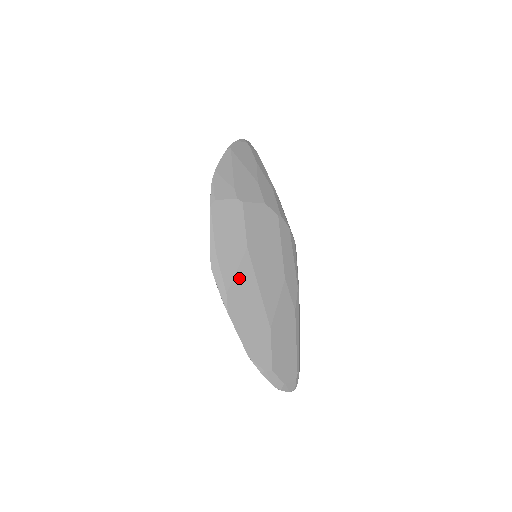
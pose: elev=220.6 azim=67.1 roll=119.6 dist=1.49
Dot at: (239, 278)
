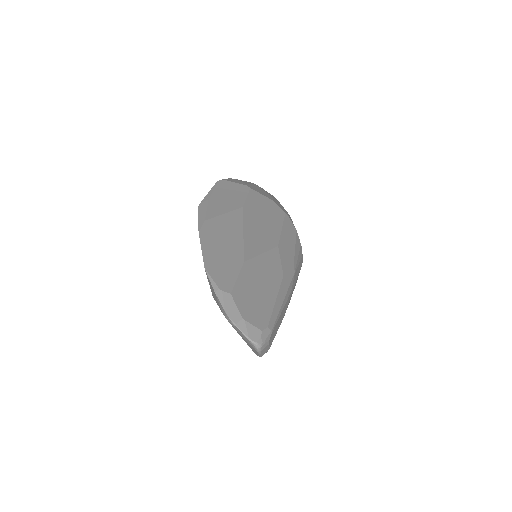
Dot at: (224, 218)
